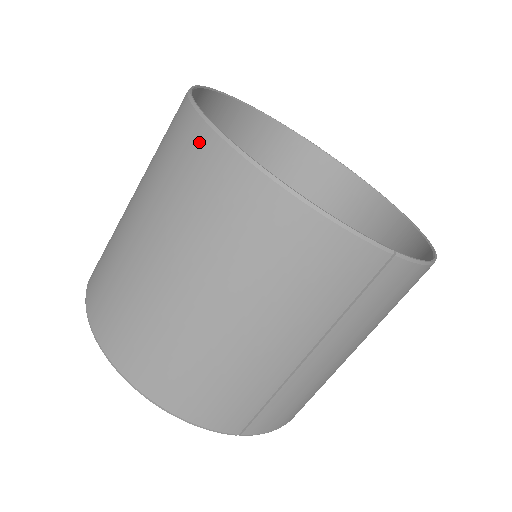
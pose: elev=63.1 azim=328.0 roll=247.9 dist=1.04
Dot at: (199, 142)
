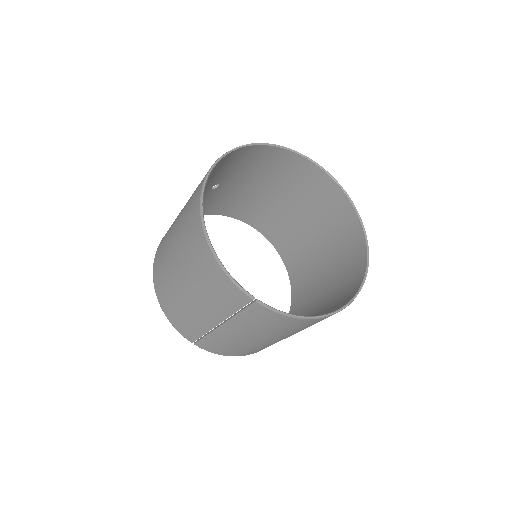
Dot at: (198, 192)
